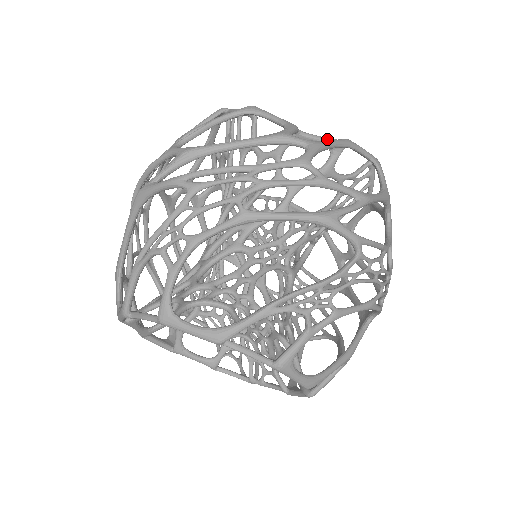
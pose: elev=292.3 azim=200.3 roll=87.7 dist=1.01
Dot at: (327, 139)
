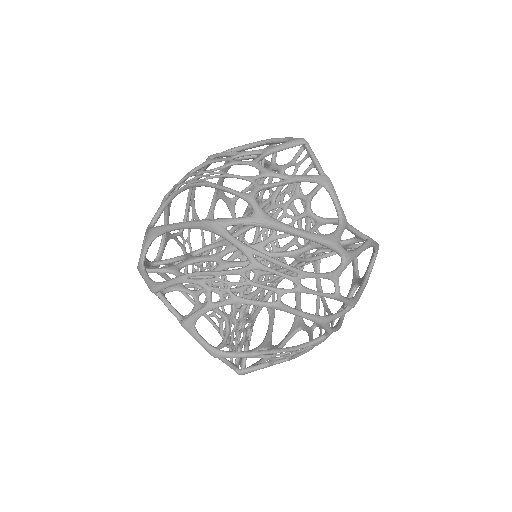
Dot at: (359, 234)
